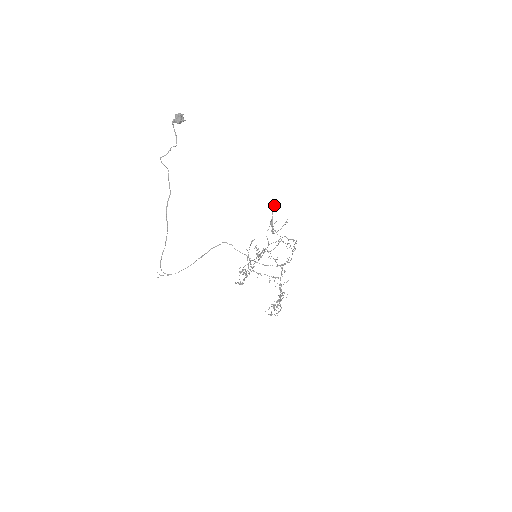
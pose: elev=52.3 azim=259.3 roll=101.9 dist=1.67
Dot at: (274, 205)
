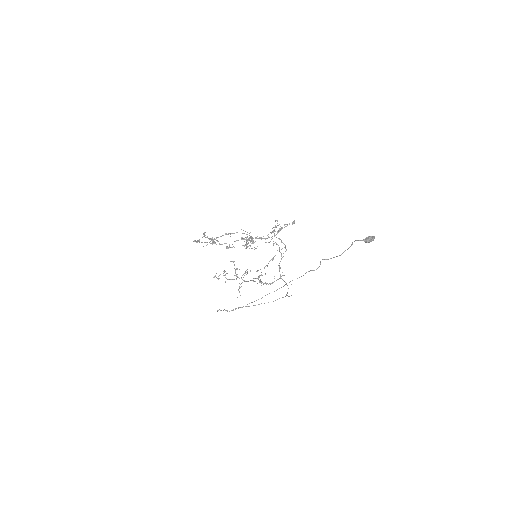
Dot at: occluded
